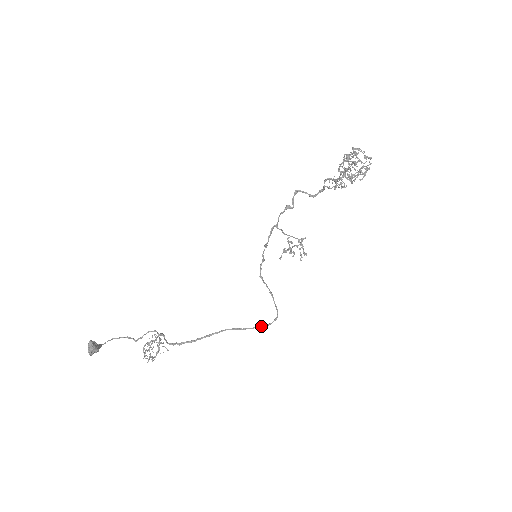
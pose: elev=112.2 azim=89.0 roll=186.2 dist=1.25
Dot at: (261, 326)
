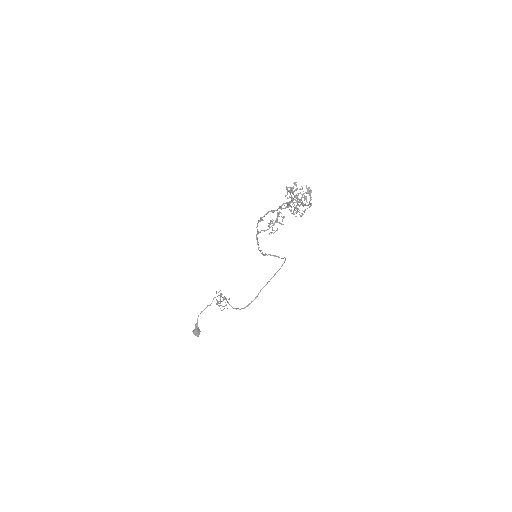
Dot at: occluded
